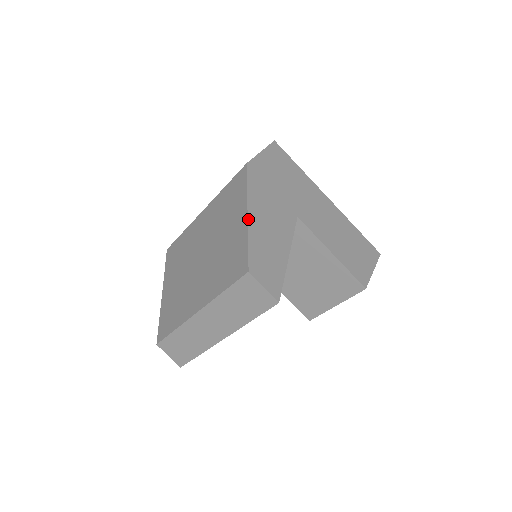
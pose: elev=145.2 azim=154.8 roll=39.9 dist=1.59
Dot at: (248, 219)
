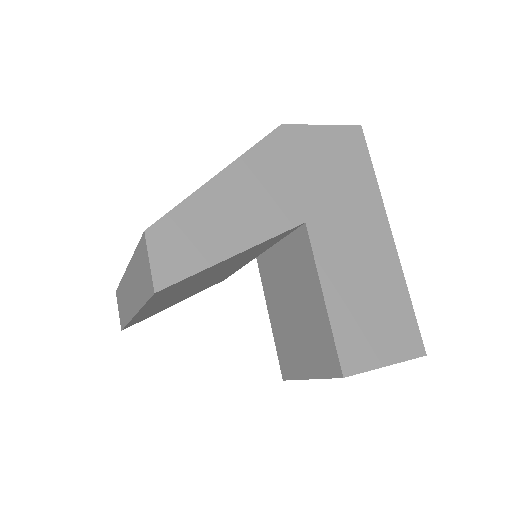
Dot at: (212, 179)
